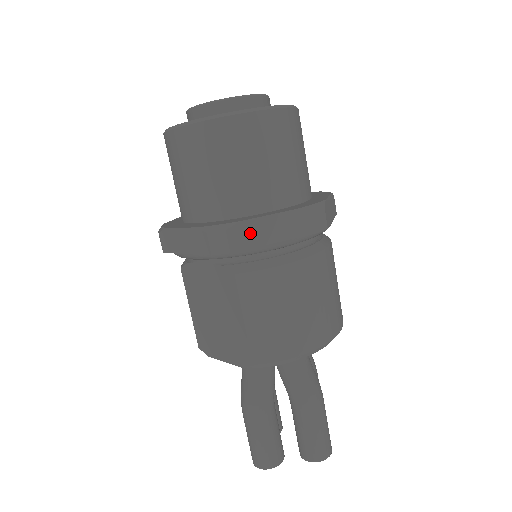
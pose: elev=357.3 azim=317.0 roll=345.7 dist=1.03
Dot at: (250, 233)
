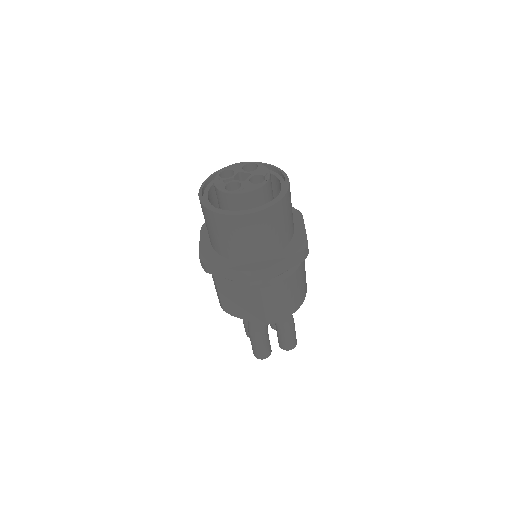
Dot at: (272, 272)
